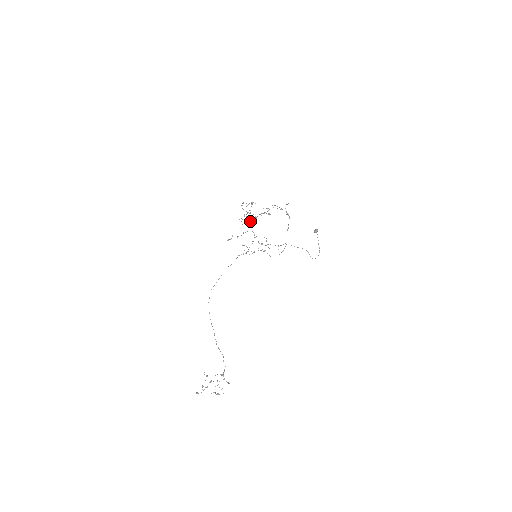
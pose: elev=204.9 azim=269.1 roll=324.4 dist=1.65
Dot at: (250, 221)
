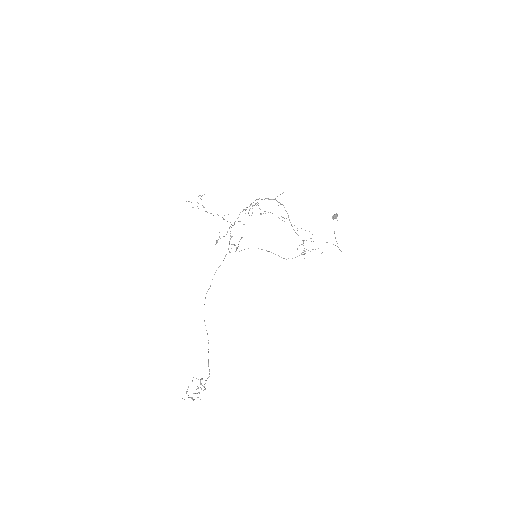
Dot at: occluded
